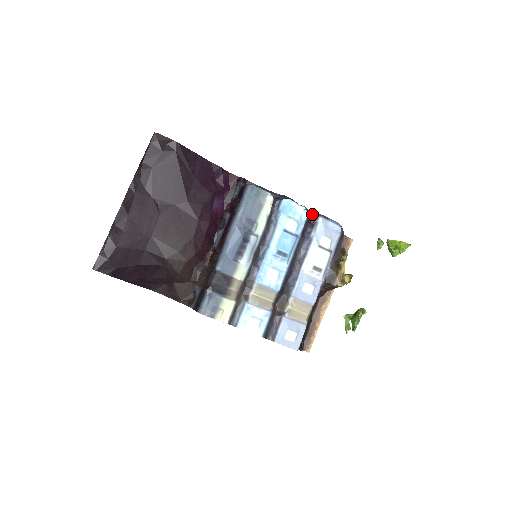
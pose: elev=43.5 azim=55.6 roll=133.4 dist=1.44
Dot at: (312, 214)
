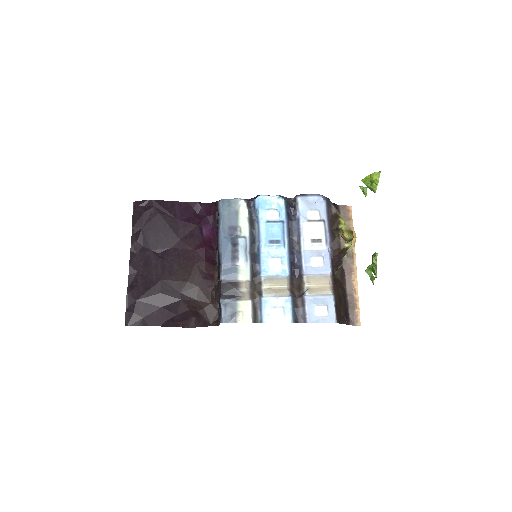
Dot at: (292, 200)
